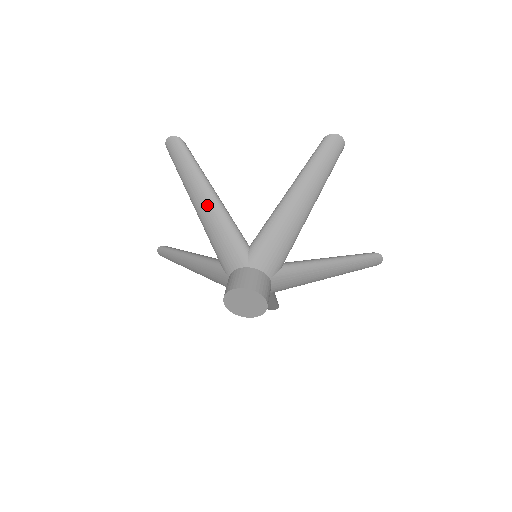
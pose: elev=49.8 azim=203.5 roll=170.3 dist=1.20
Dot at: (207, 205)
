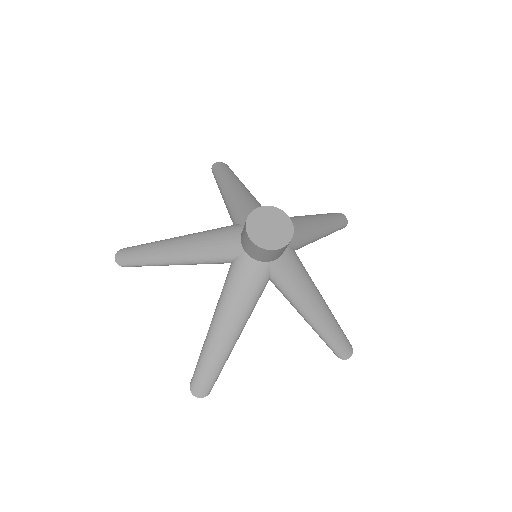
Dot at: (178, 243)
